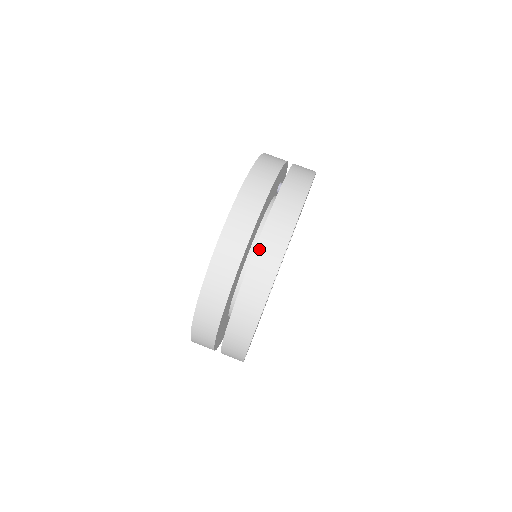
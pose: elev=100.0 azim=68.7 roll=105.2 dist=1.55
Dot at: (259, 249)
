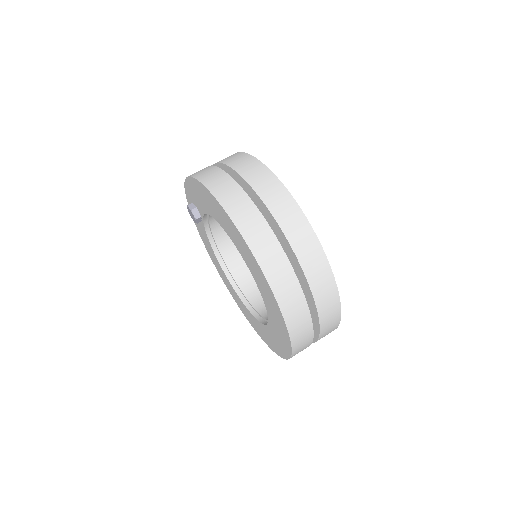
Dot at: (260, 192)
